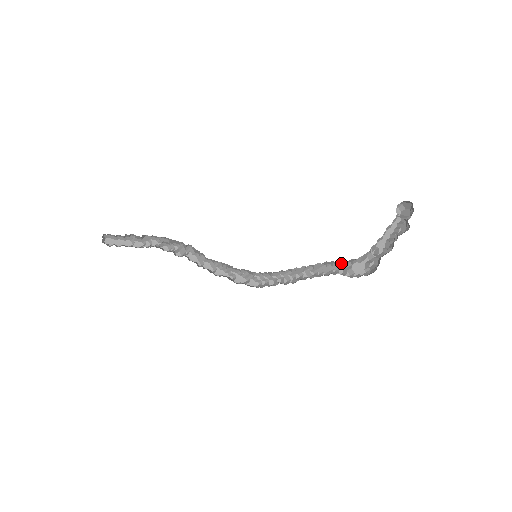
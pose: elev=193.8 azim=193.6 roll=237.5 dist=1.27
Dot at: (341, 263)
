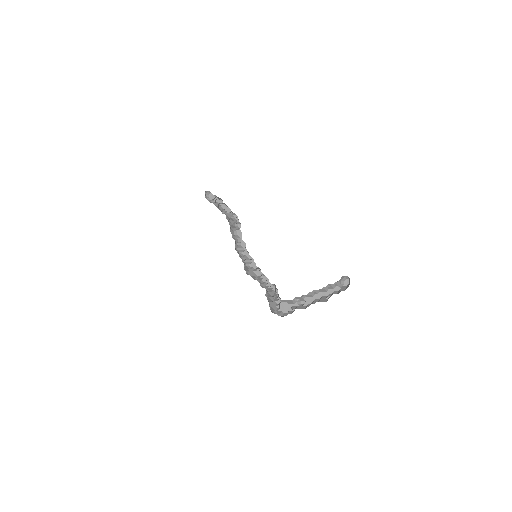
Dot at: (278, 296)
